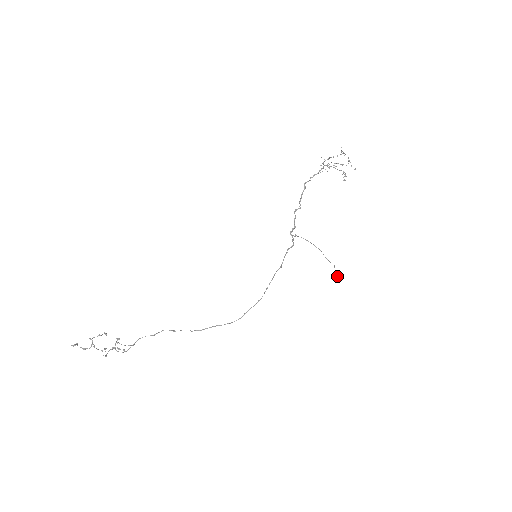
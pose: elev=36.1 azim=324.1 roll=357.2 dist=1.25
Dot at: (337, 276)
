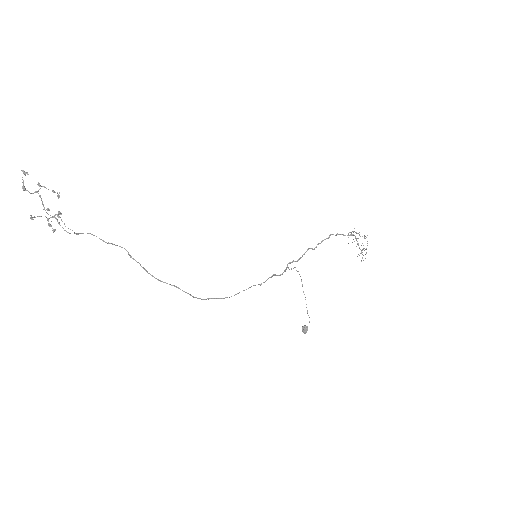
Dot at: (306, 330)
